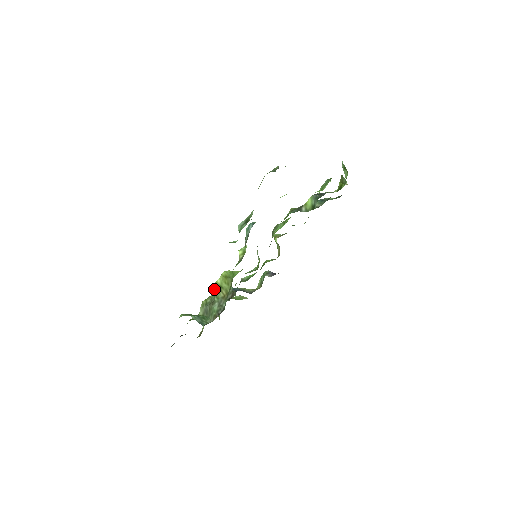
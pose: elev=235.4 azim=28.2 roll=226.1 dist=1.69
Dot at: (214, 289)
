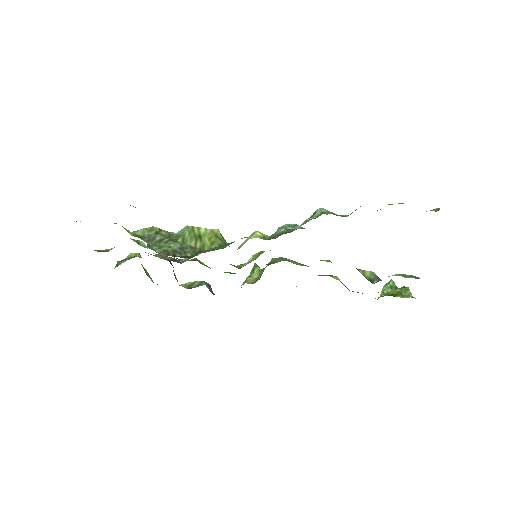
Dot at: (189, 230)
